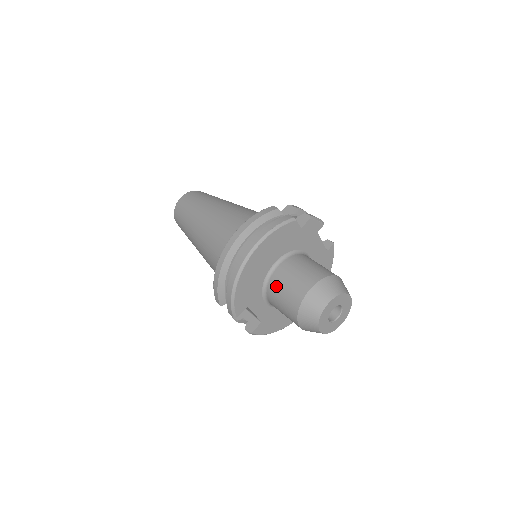
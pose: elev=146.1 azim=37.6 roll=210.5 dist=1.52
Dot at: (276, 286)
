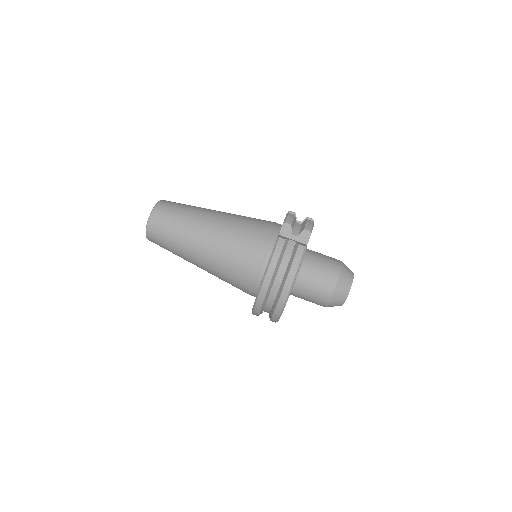
Dot at: (302, 292)
